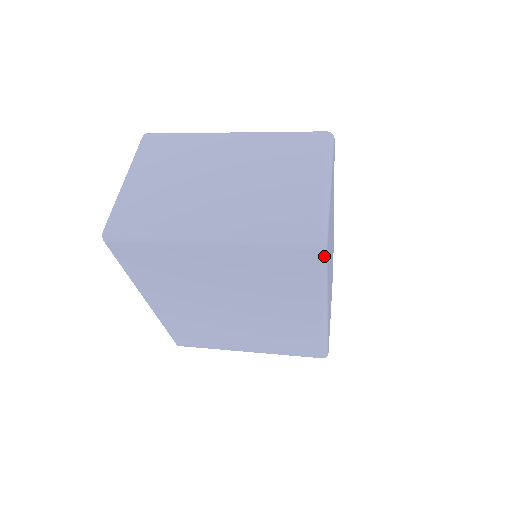
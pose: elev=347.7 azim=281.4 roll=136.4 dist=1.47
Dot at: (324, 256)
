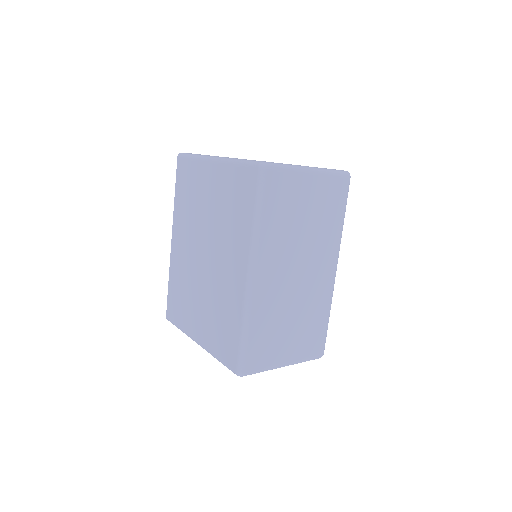
Dot at: (260, 178)
